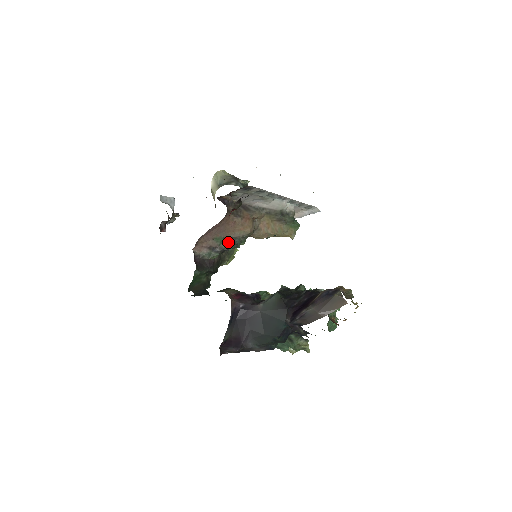
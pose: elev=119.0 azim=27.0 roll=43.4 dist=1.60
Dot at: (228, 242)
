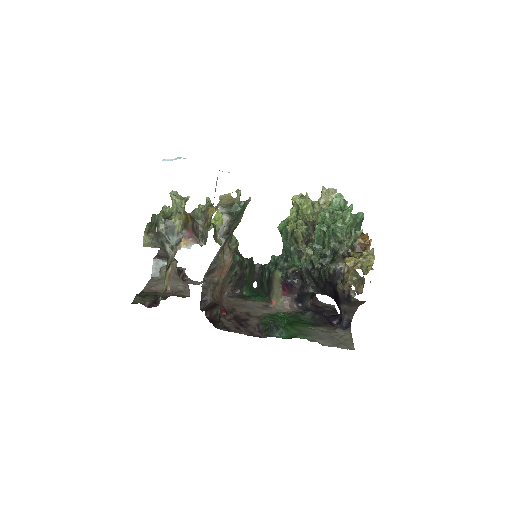
Dot at: (231, 272)
